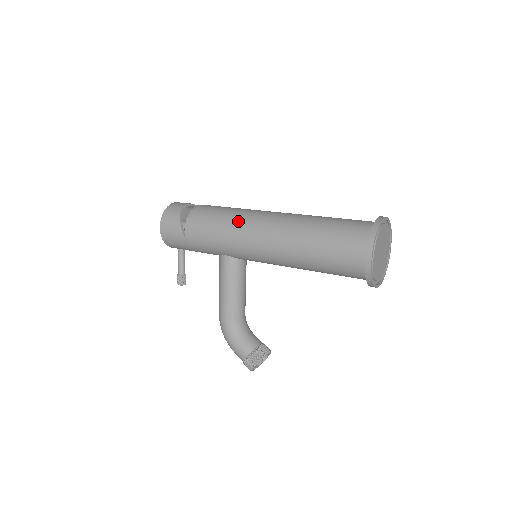
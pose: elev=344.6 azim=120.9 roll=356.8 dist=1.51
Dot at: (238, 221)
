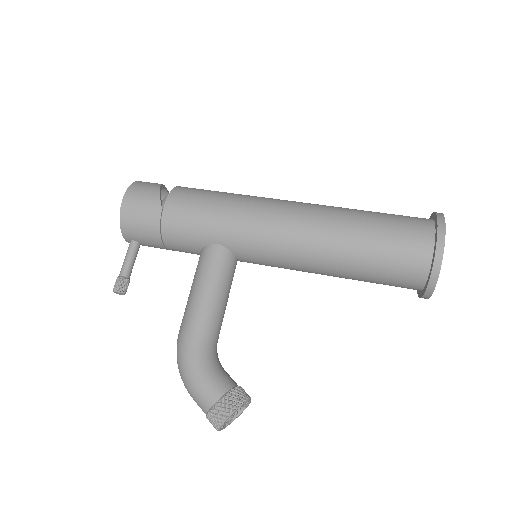
Dot at: (251, 198)
